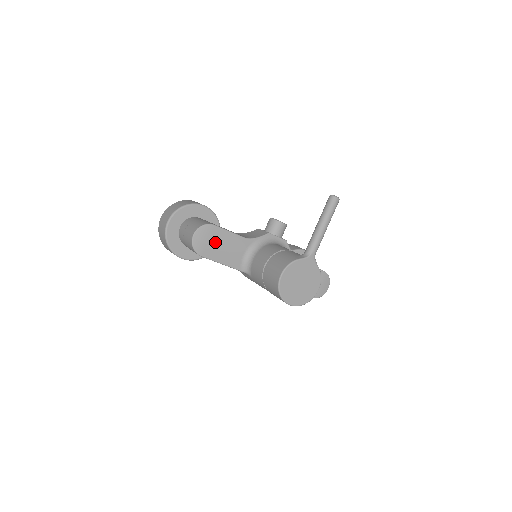
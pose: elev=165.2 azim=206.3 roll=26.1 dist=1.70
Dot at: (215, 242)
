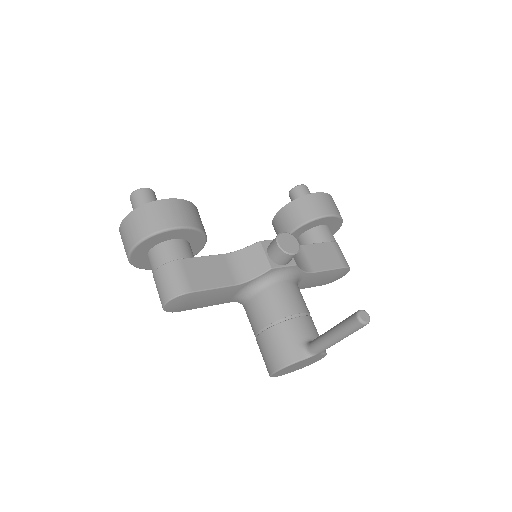
Dot at: (195, 301)
